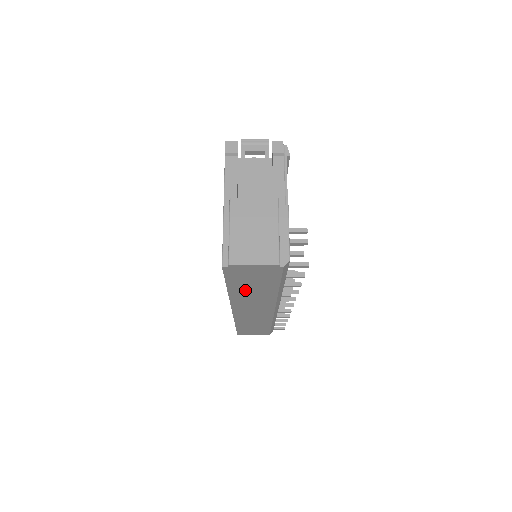
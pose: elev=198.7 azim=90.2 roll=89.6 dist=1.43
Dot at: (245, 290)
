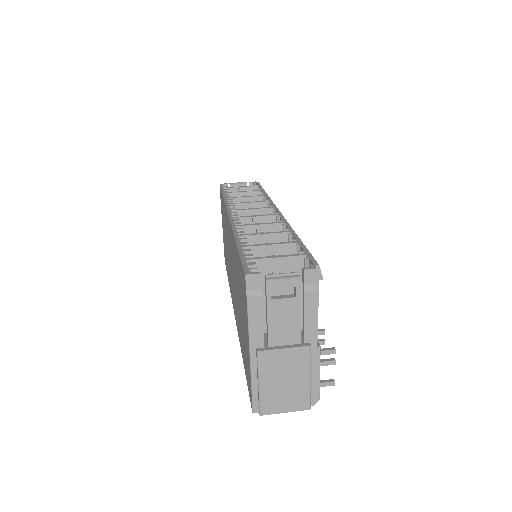
Dot at: occluded
